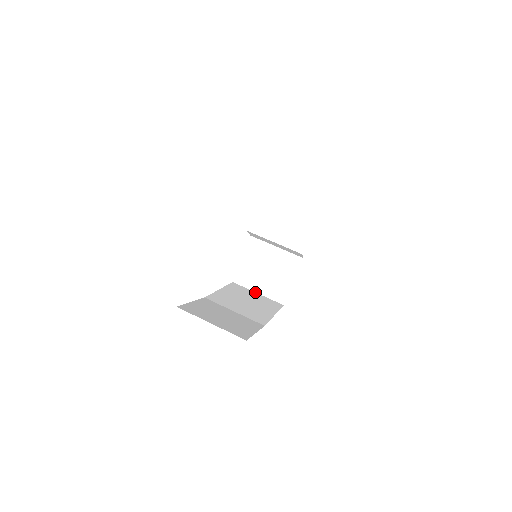
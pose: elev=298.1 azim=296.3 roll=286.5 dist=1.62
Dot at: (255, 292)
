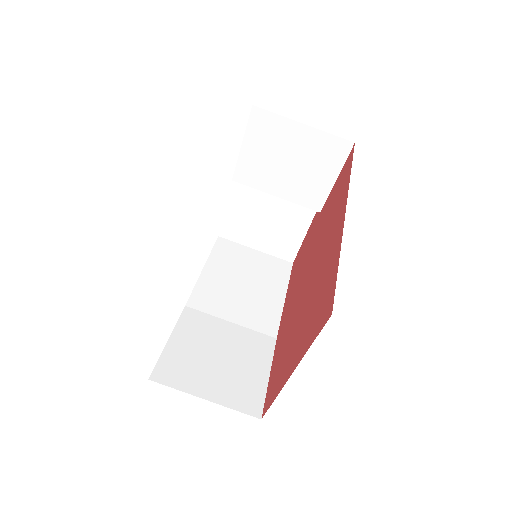
Dot at: (251, 248)
